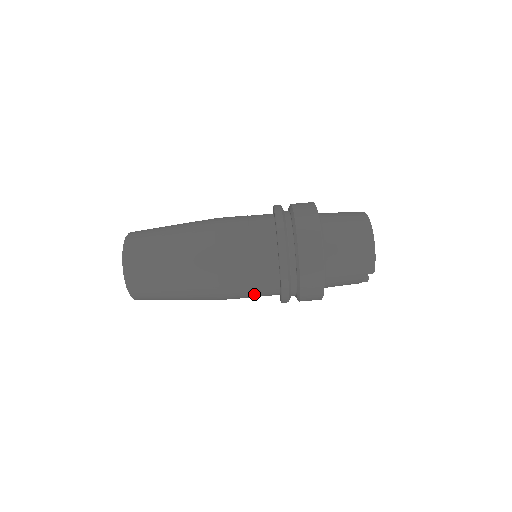
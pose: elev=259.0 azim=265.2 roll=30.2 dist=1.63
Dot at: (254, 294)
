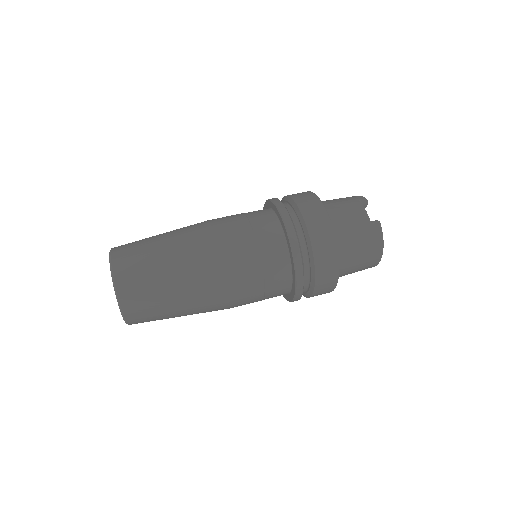
Dot at: (251, 226)
